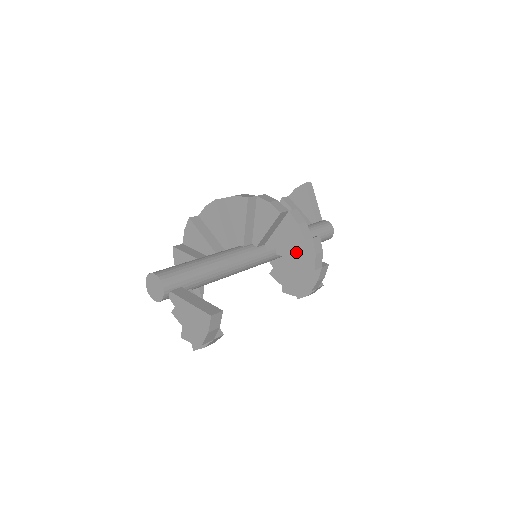
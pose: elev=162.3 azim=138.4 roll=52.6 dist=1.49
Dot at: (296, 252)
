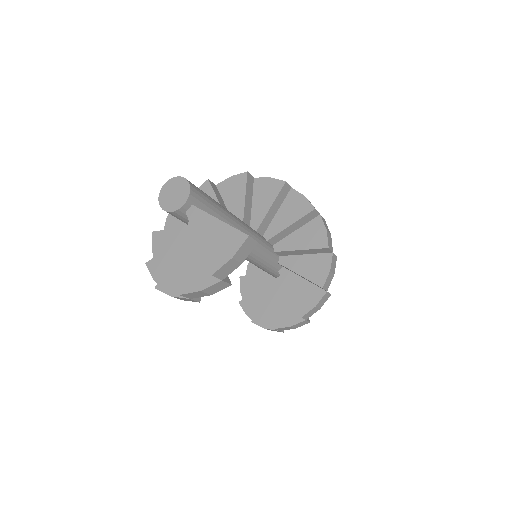
Dot at: (305, 265)
